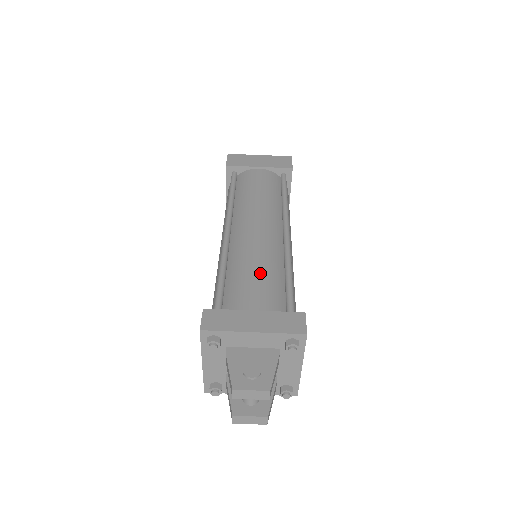
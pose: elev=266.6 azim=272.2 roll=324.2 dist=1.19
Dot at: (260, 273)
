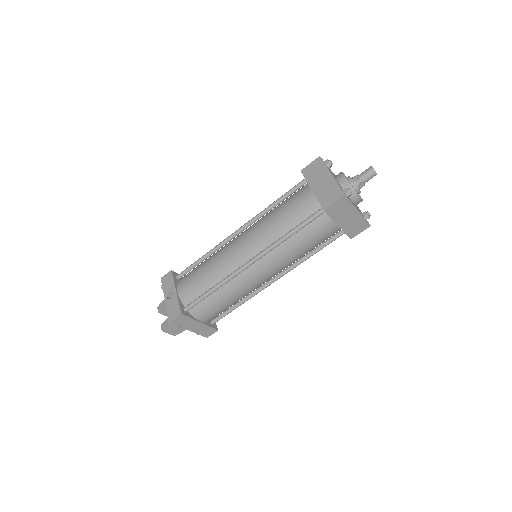
Dot at: (227, 305)
